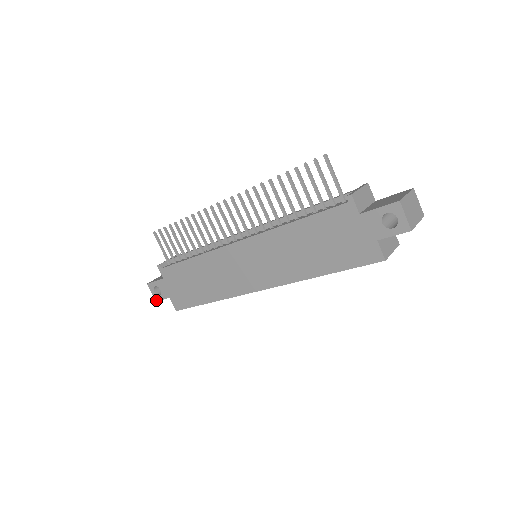
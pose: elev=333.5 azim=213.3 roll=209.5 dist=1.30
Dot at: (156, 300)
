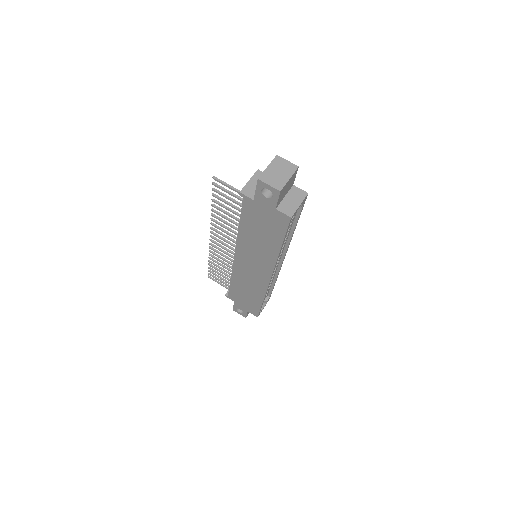
Dot at: (245, 317)
